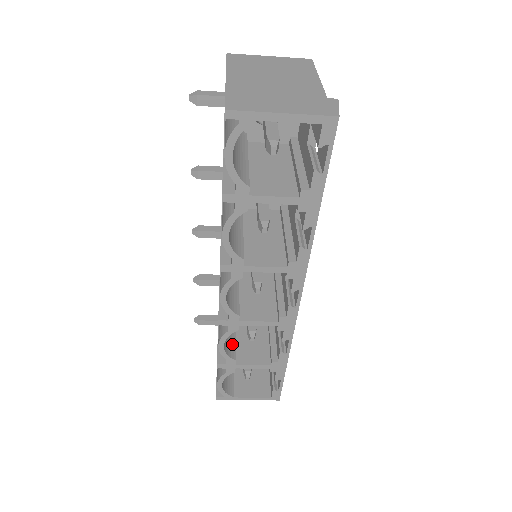
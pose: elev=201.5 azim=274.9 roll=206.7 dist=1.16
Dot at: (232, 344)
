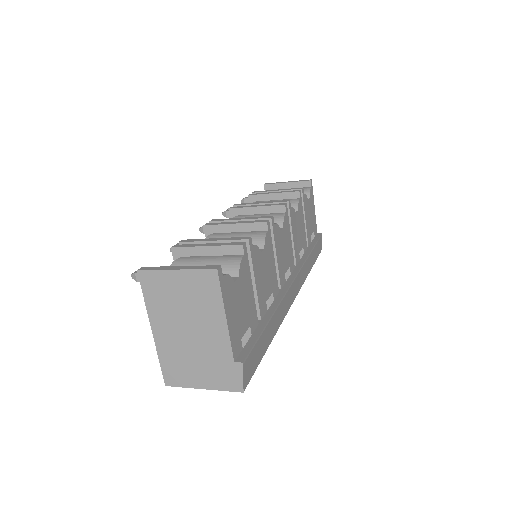
Dot at: occluded
